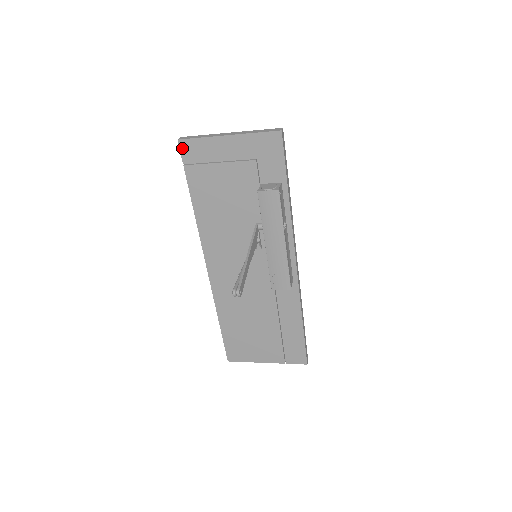
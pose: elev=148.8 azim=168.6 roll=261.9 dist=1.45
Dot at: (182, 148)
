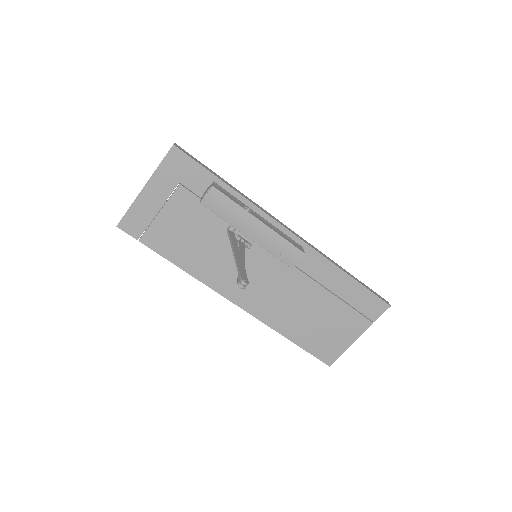
Dot at: (125, 229)
